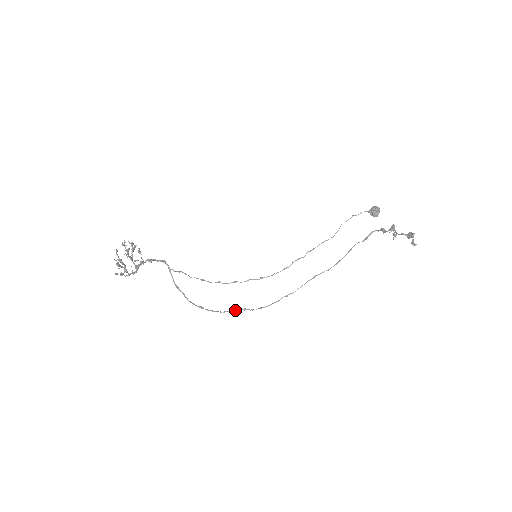
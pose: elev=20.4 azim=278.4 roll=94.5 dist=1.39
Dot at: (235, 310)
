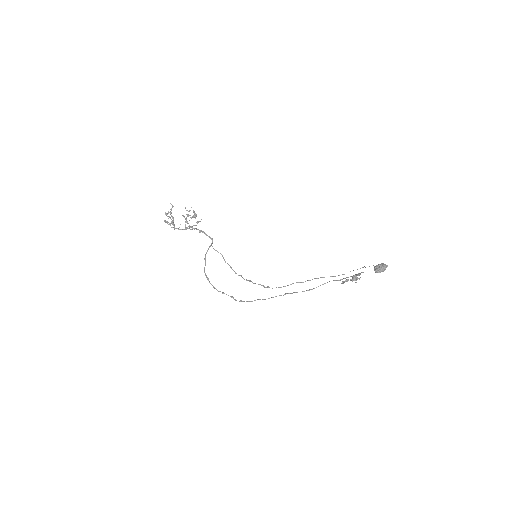
Dot at: (226, 294)
